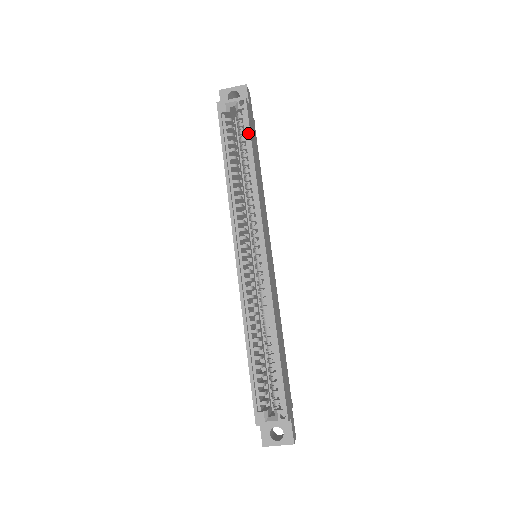
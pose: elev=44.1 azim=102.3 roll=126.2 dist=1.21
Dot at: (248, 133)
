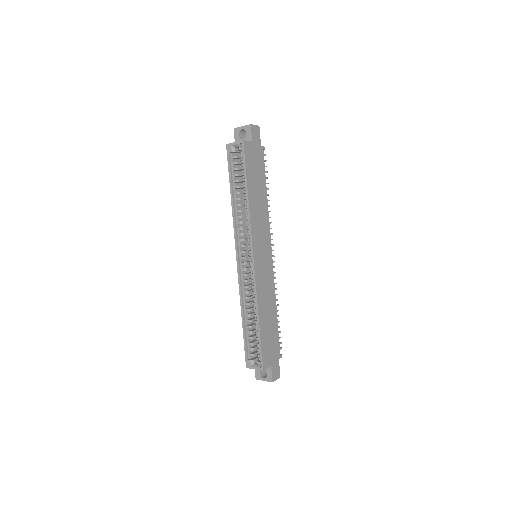
Dot at: (244, 170)
